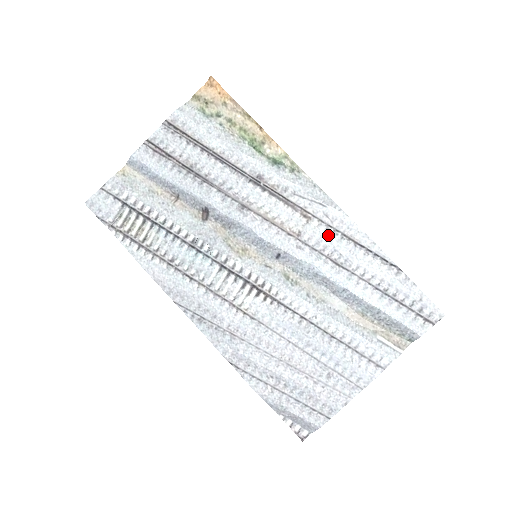
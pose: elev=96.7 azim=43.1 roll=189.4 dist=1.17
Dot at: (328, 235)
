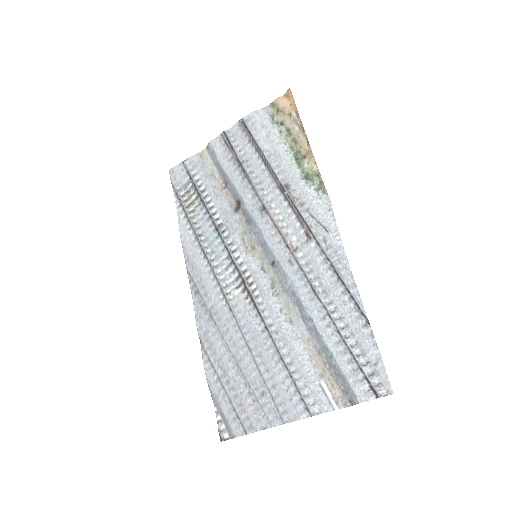
Dot at: (319, 260)
